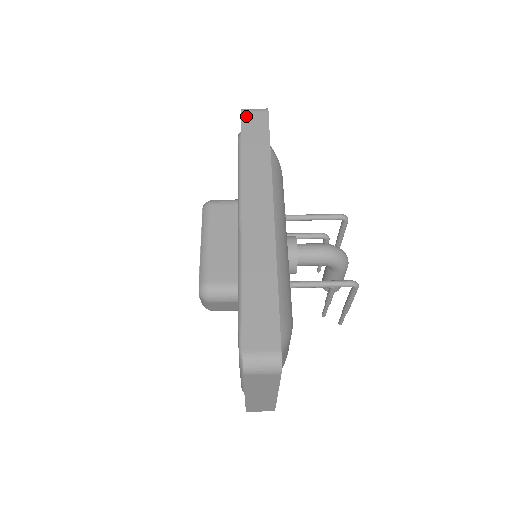
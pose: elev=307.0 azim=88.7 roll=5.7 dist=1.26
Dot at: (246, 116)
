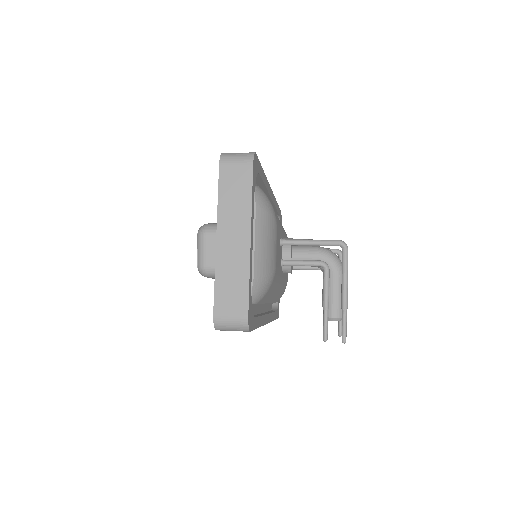
Dot at: occluded
